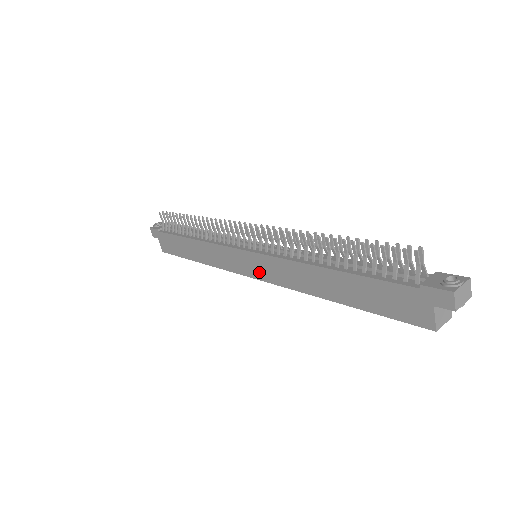
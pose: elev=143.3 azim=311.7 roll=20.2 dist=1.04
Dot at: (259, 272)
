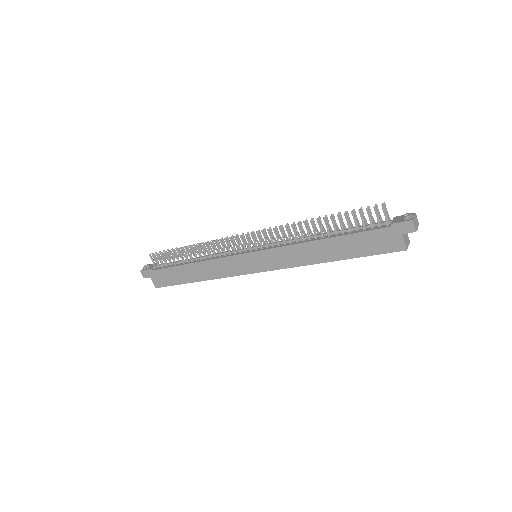
Dot at: (264, 265)
